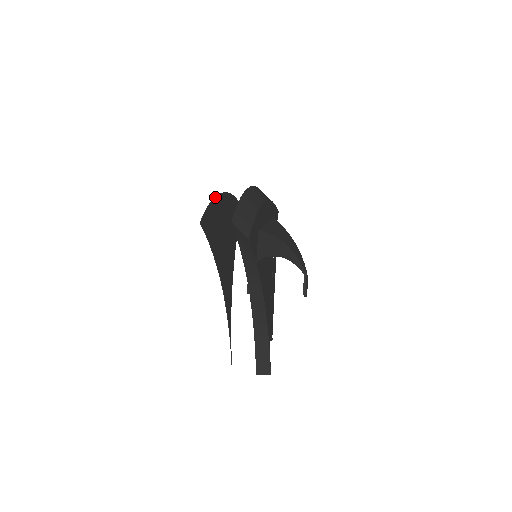
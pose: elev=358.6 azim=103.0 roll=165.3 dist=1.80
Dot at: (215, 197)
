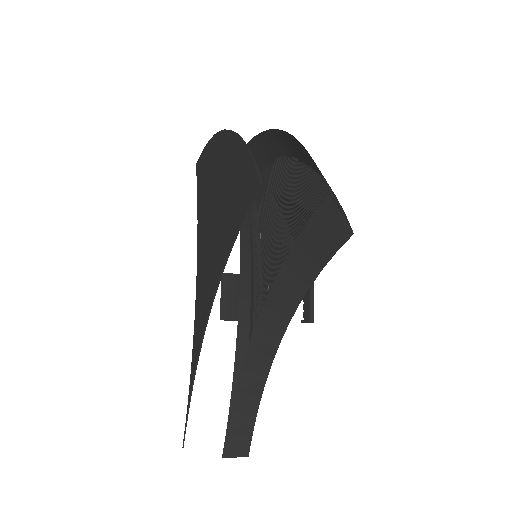
Dot at: (238, 134)
